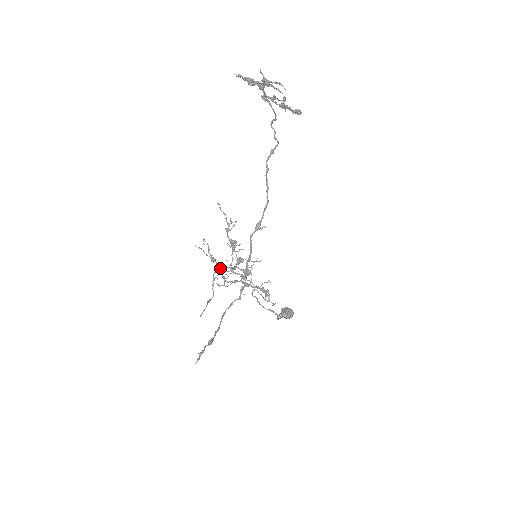
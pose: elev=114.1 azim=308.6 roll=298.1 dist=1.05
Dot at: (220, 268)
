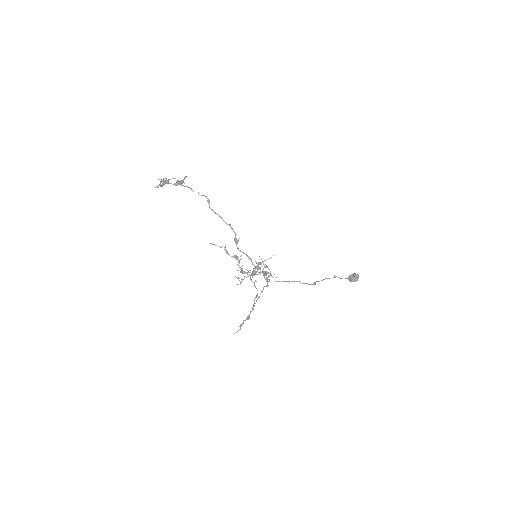
Dot at: occluded
